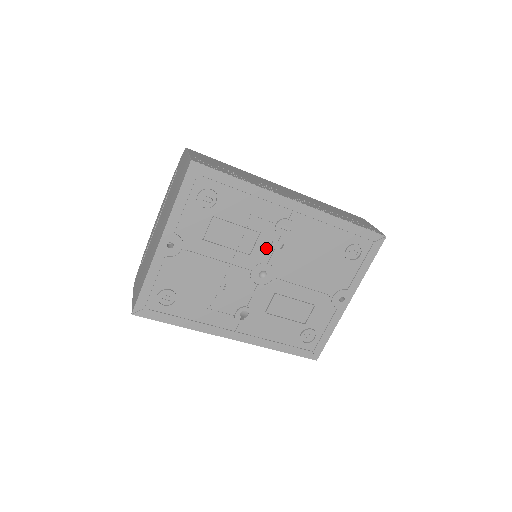
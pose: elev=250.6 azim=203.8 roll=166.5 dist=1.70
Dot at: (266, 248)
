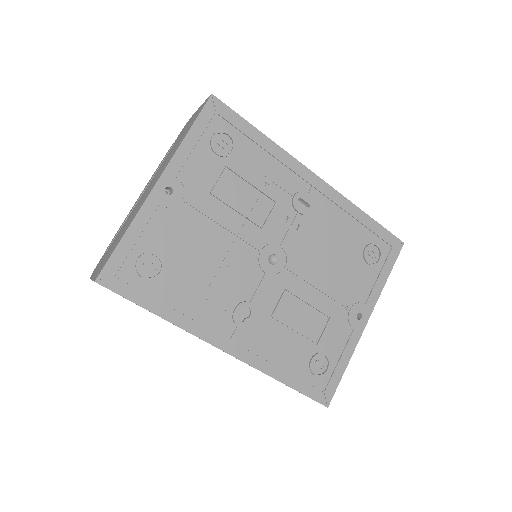
Dot at: (280, 224)
